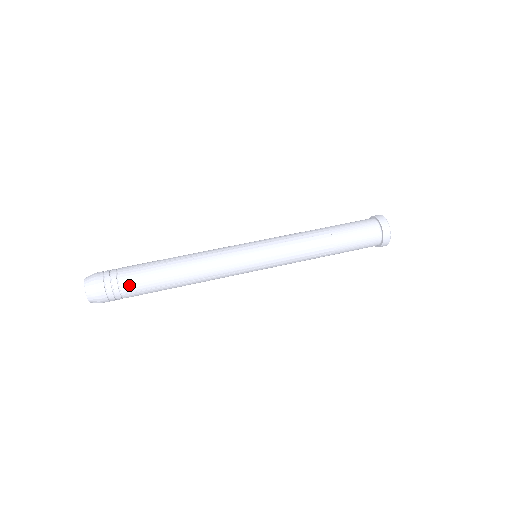
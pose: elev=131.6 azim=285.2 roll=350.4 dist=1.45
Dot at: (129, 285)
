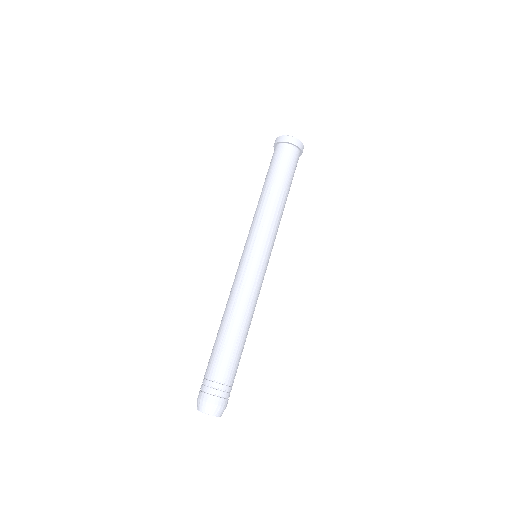
Dot at: (230, 375)
